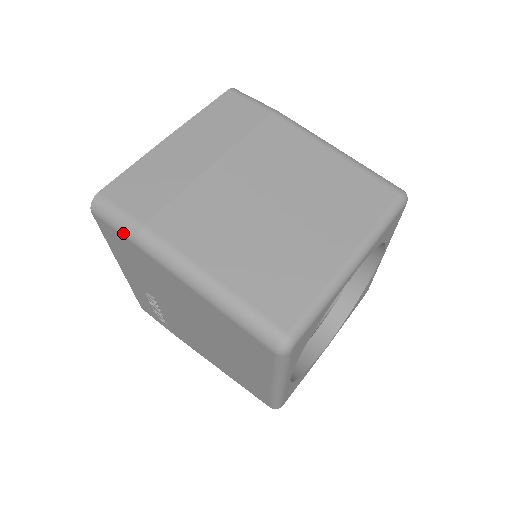
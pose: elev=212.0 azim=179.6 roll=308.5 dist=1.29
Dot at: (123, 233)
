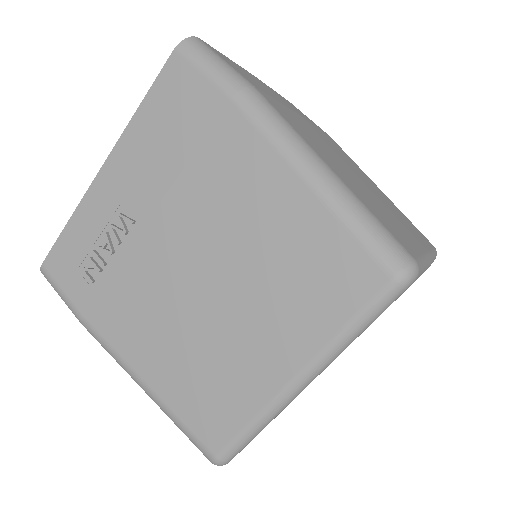
Dot at: (220, 80)
